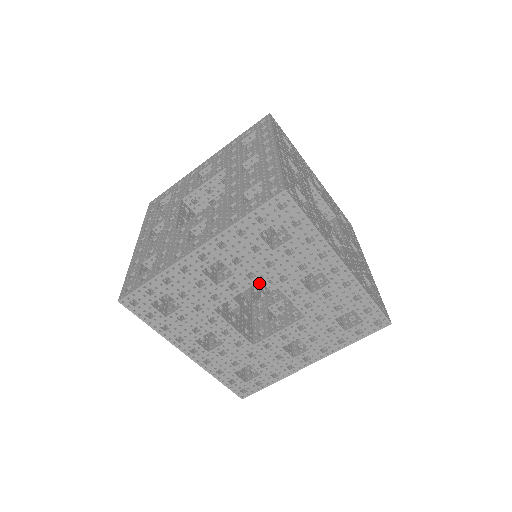
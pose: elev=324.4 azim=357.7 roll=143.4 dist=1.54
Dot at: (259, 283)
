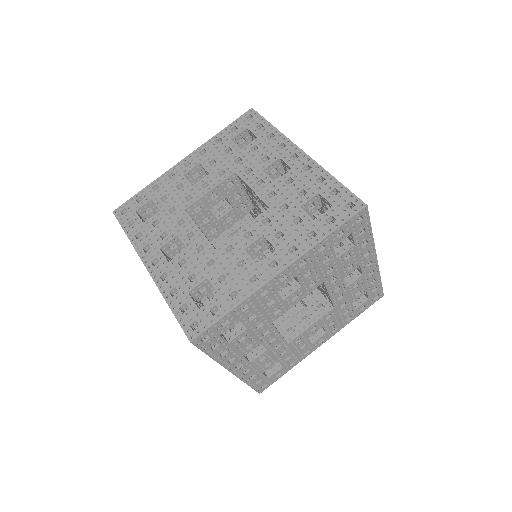
Dot at: occluded
